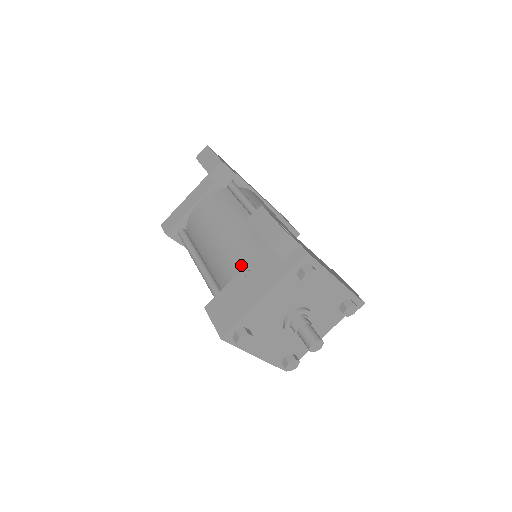
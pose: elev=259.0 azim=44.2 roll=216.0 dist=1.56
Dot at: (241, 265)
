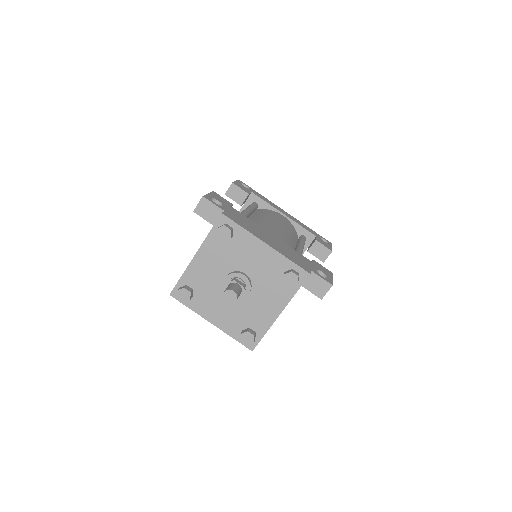
Dot at: occluded
